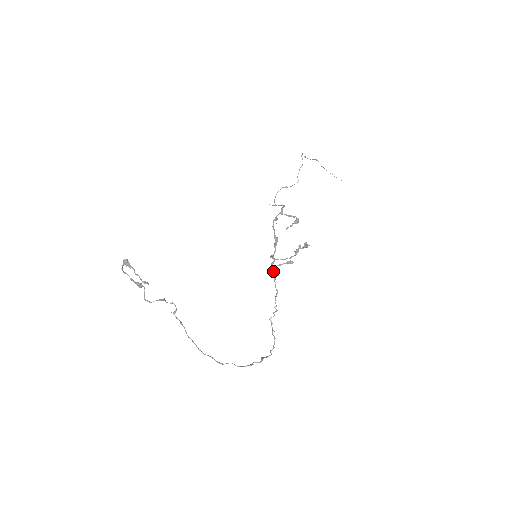
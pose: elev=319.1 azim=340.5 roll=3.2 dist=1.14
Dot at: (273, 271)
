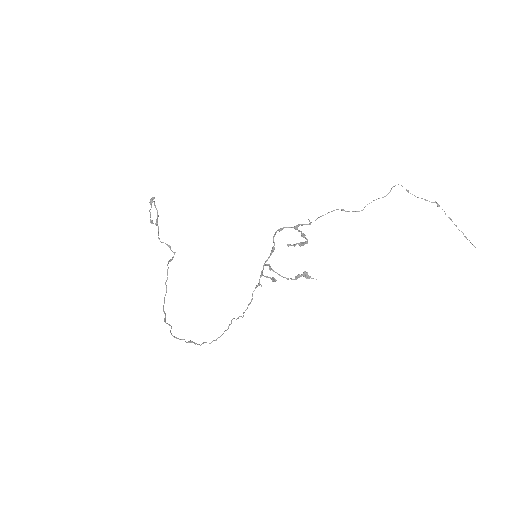
Dot at: (259, 279)
